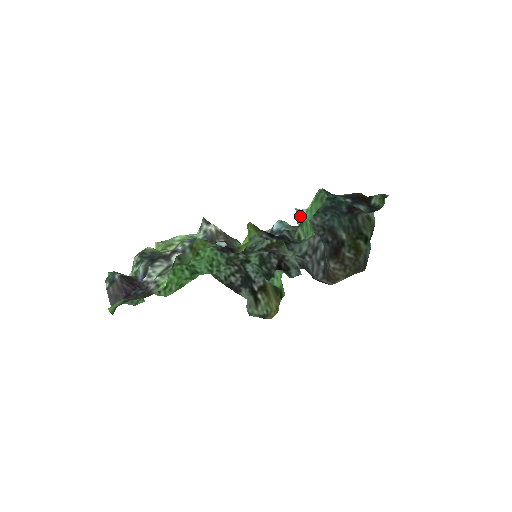
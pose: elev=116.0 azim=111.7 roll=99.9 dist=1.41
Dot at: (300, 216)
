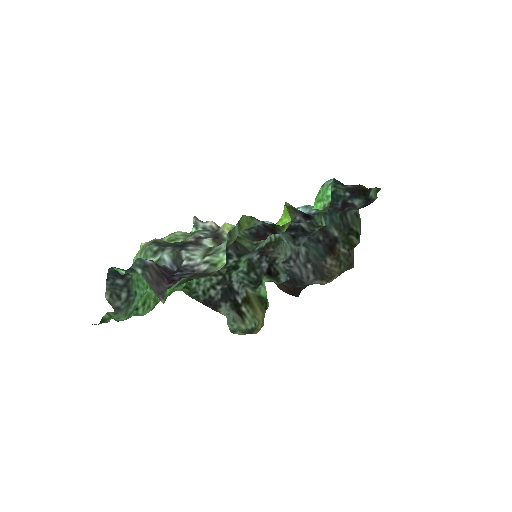
Dot at: occluded
